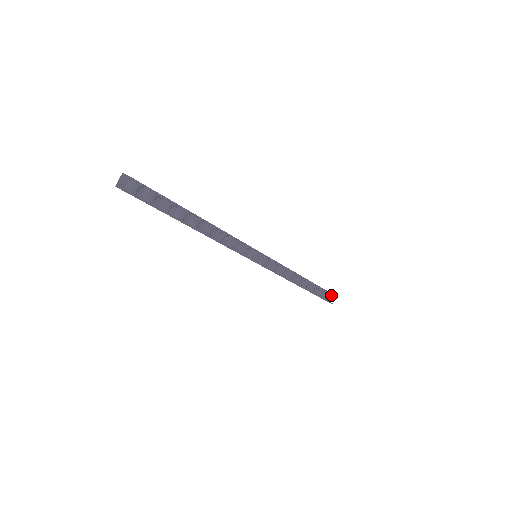
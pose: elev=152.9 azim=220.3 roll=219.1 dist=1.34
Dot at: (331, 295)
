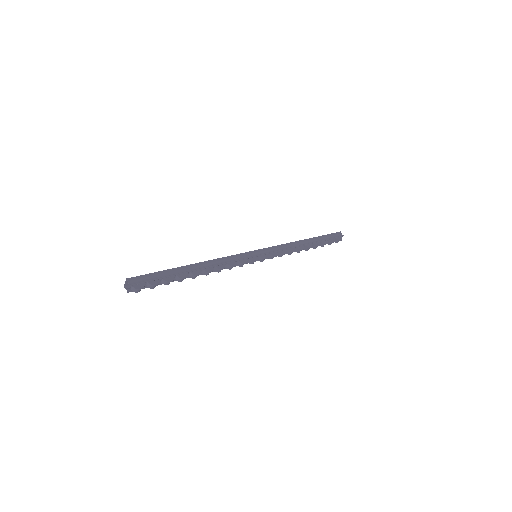
Dot at: (337, 239)
